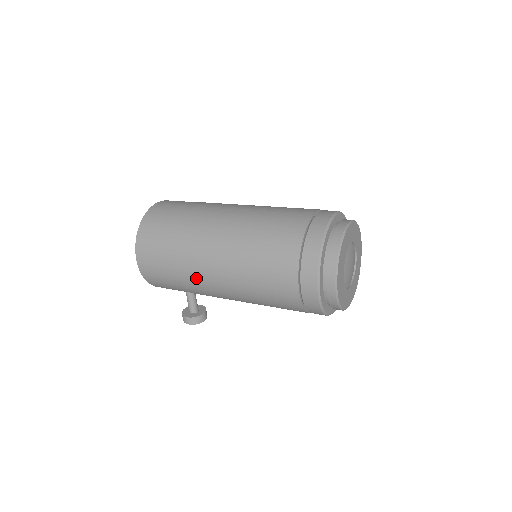
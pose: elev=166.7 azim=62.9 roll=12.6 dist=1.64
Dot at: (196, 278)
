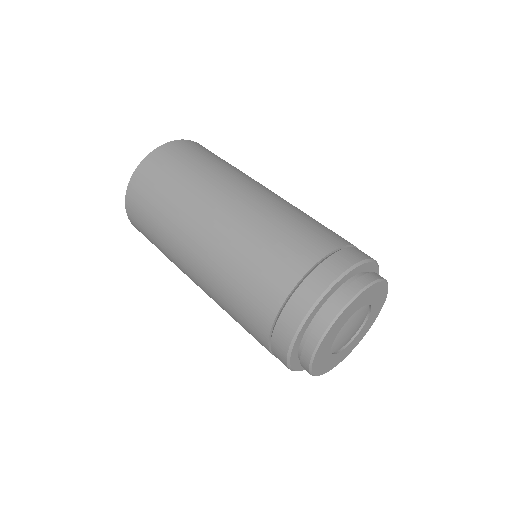
Dot at: (181, 270)
